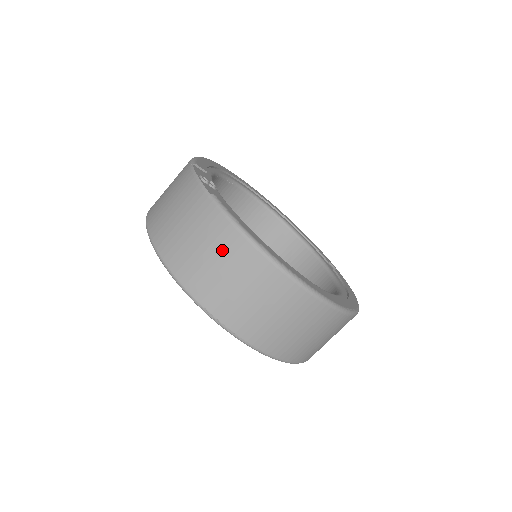
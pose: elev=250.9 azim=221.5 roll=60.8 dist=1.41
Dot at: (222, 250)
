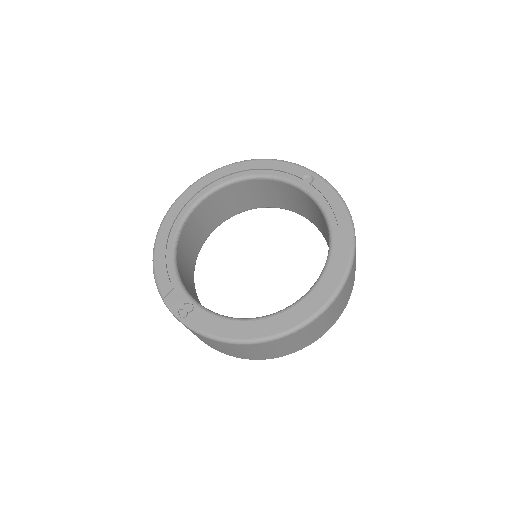
Dot at: (241, 350)
